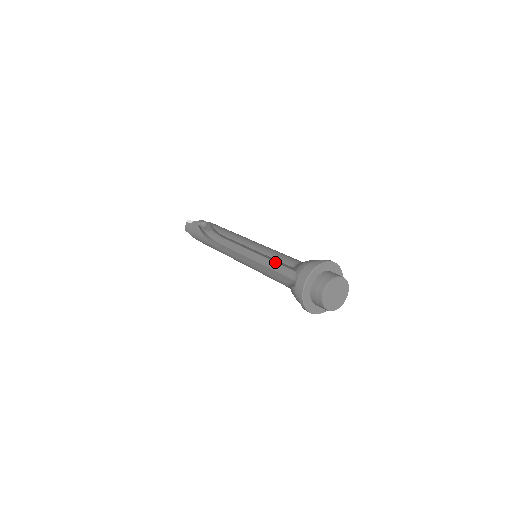
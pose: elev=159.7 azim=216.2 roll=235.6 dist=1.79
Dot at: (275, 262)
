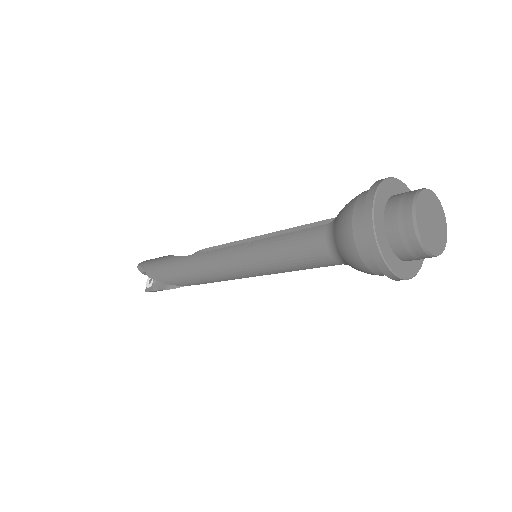
Dot at: occluded
